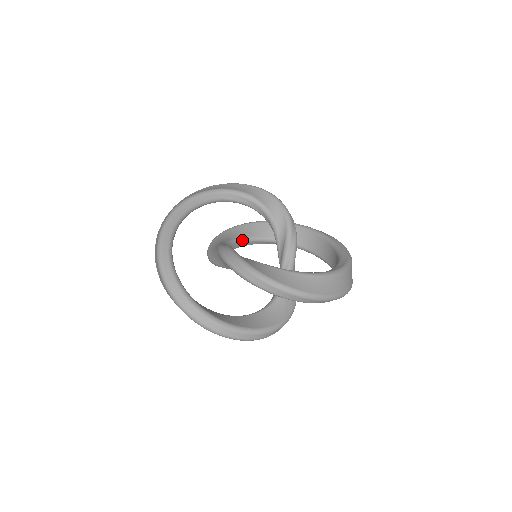
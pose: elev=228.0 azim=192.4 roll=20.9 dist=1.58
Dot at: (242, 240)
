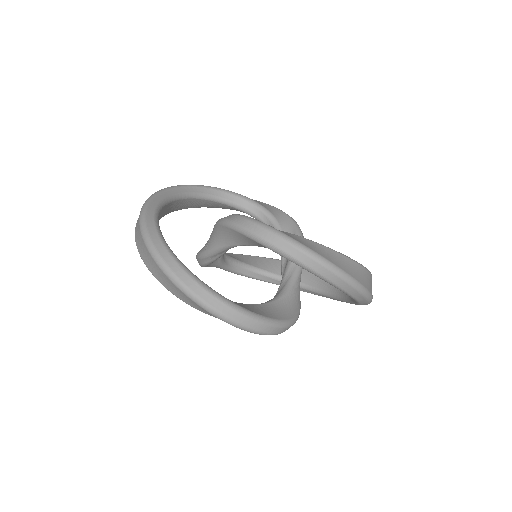
Dot at: (238, 262)
